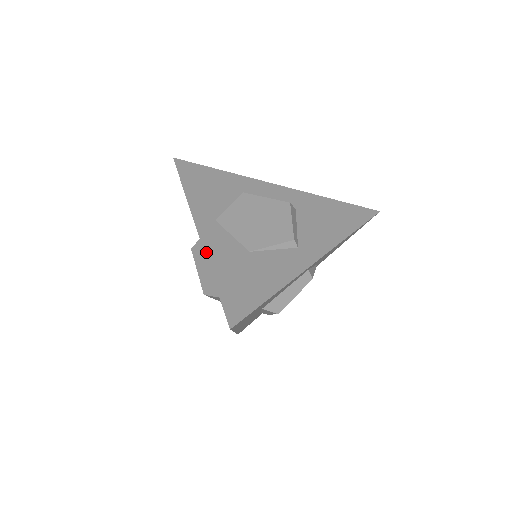
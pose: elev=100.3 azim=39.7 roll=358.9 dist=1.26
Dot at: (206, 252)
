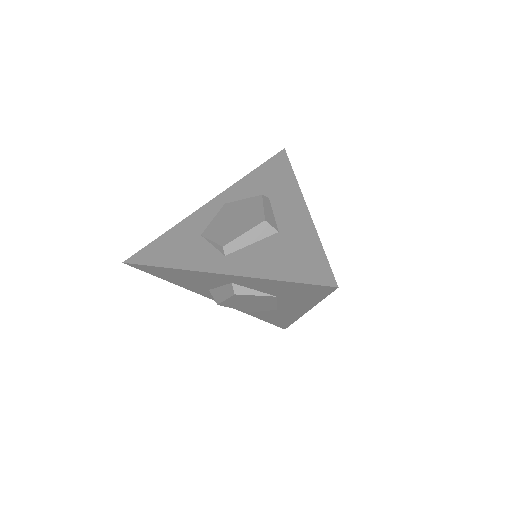
Dot at: (186, 218)
